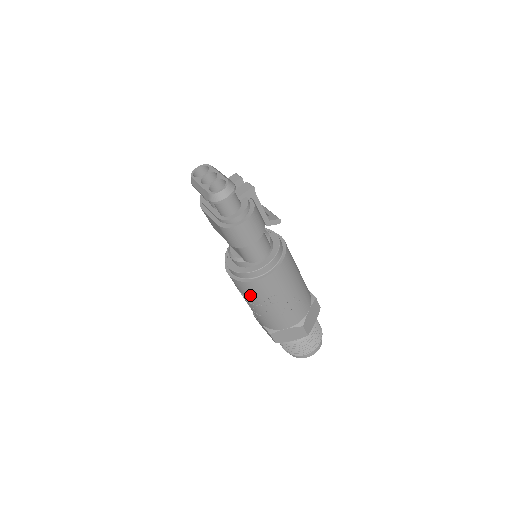
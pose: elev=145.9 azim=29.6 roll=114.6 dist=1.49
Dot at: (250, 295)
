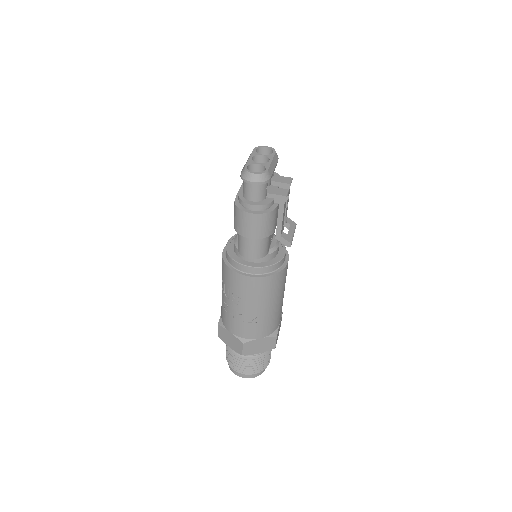
Dot at: (223, 278)
